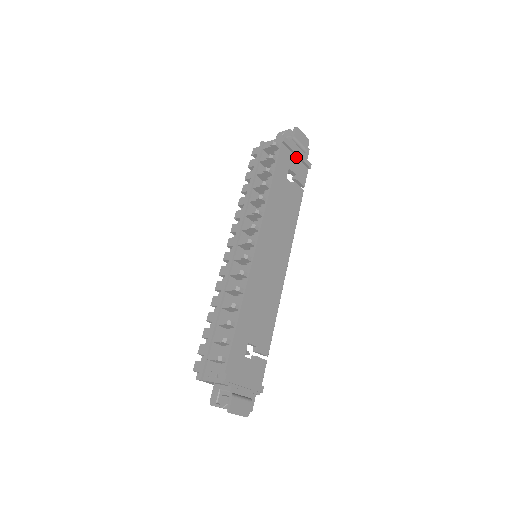
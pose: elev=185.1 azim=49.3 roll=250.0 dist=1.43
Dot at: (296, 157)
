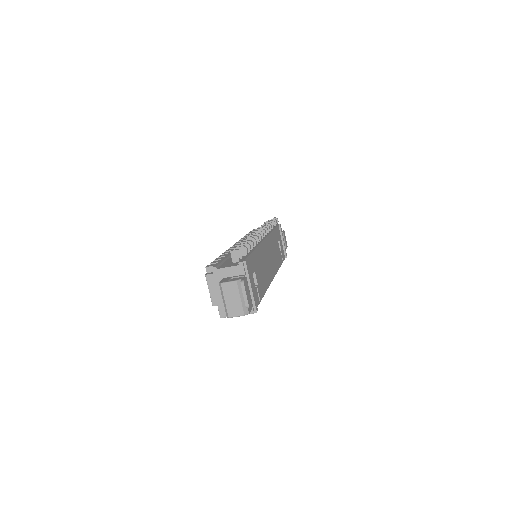
Dot at: (282, 243)
